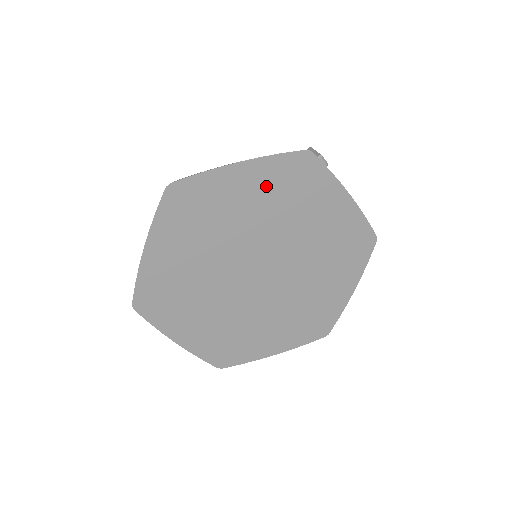
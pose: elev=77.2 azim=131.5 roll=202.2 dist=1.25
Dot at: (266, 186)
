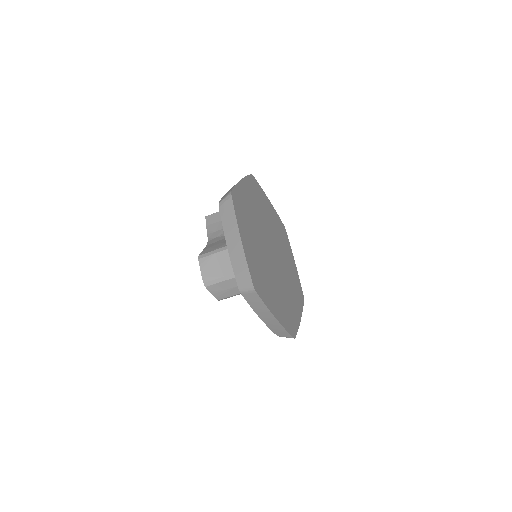
Dot at: (252, 195)
